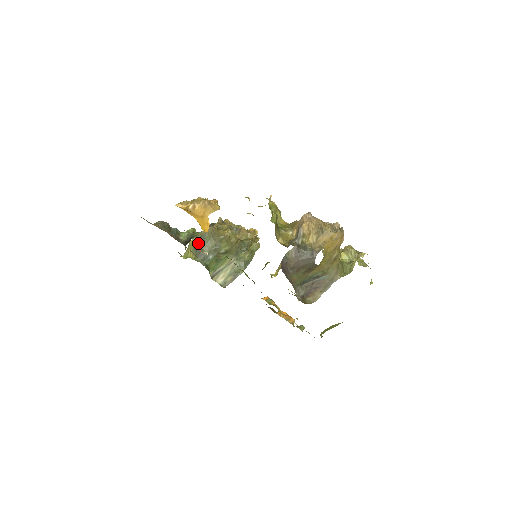
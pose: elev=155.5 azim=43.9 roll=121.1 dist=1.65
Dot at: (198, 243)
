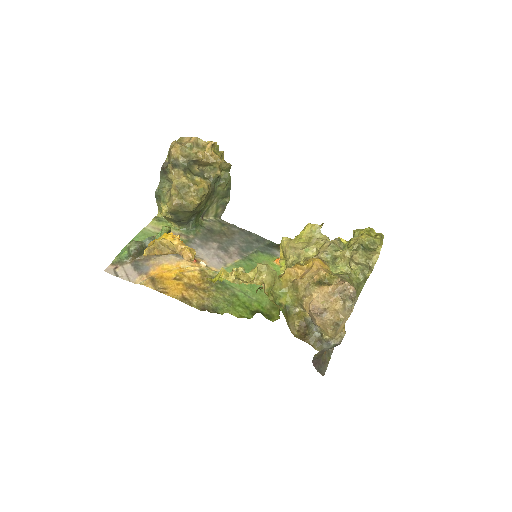
Dot at: (173, 219)
